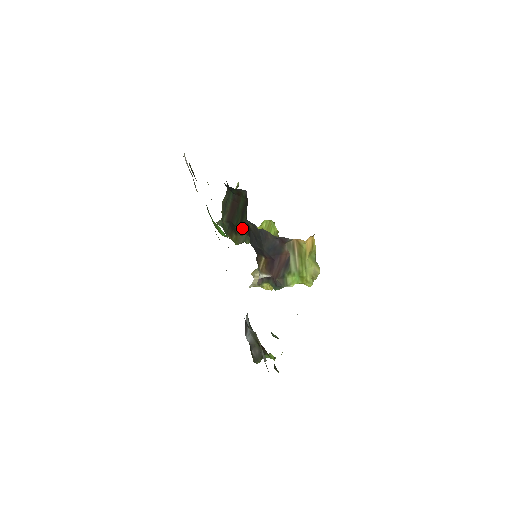
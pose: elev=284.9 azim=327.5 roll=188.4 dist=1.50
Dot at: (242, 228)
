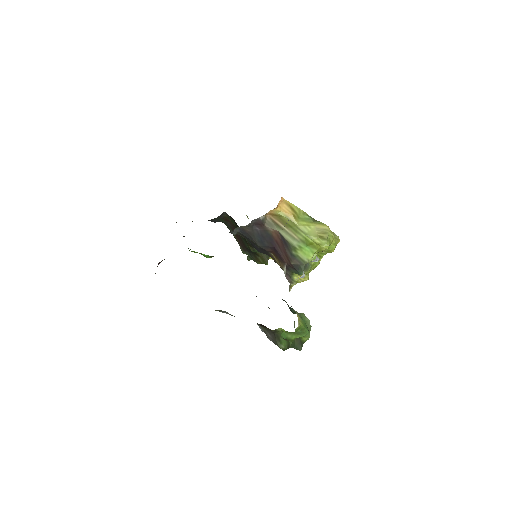
Dot at: (251, 245)
